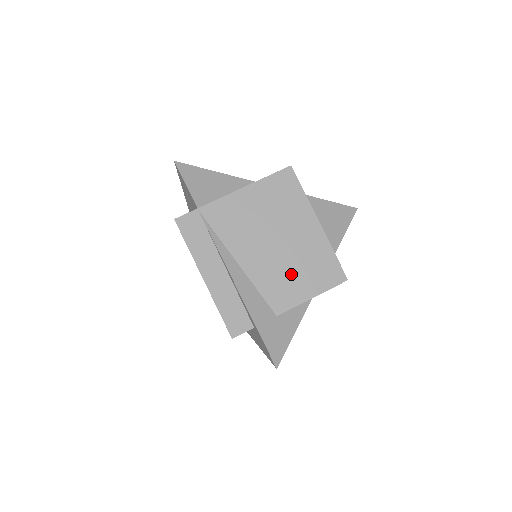
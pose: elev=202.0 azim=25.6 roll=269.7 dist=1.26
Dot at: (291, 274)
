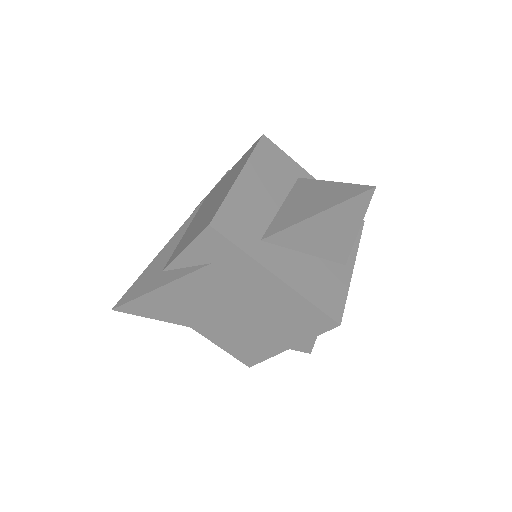
Dot at: (194, 230)
